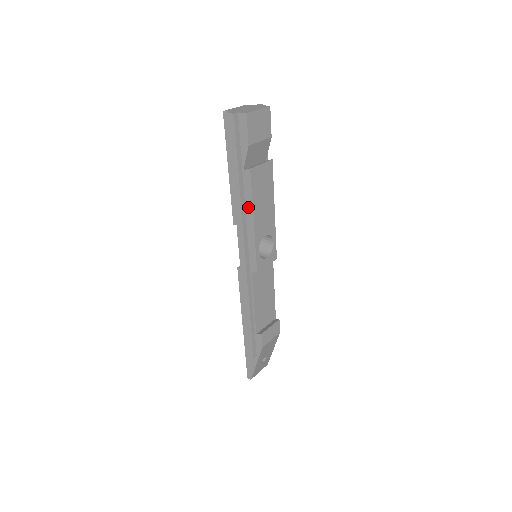
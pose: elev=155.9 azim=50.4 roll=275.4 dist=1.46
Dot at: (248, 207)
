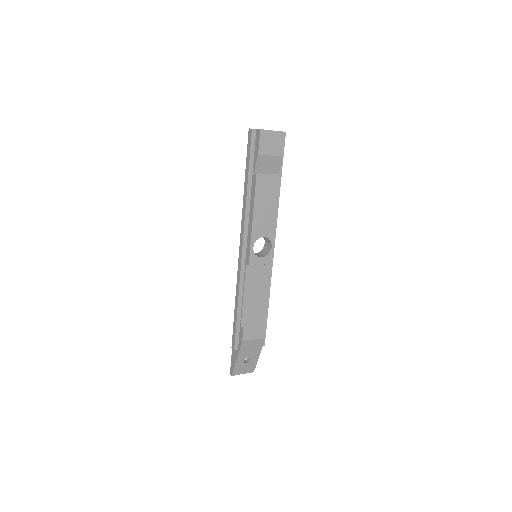
Dot at: (251, 206)
